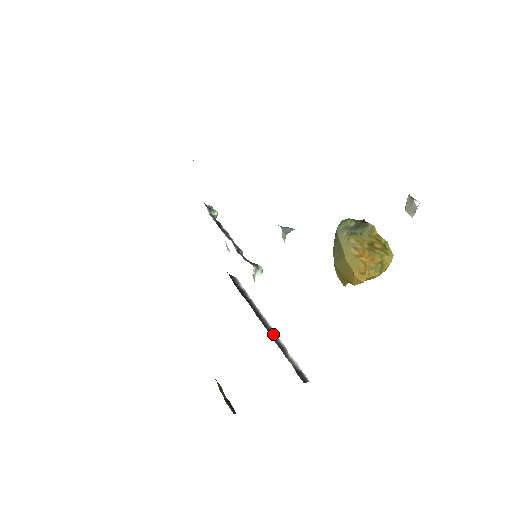
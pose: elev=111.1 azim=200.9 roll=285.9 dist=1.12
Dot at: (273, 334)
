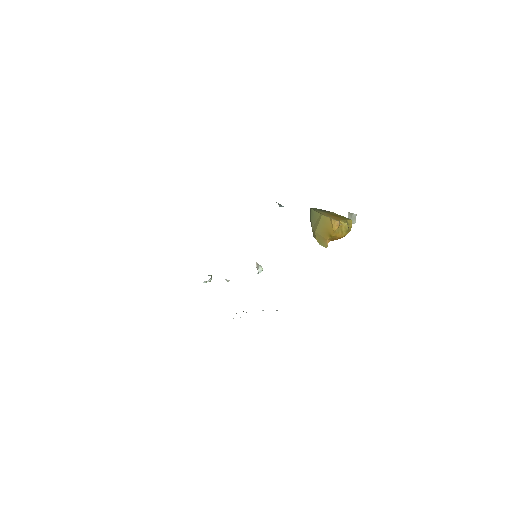
Dot at: occluded
